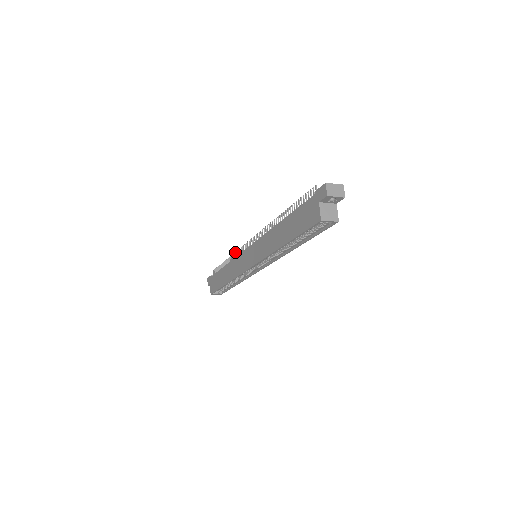
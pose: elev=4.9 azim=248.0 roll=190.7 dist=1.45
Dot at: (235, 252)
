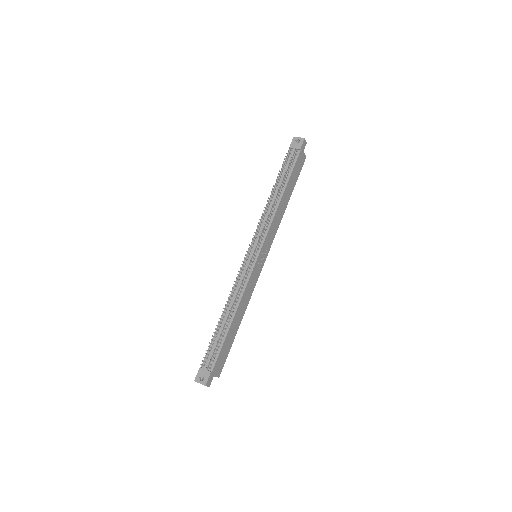
Dot at: (263, 210)
